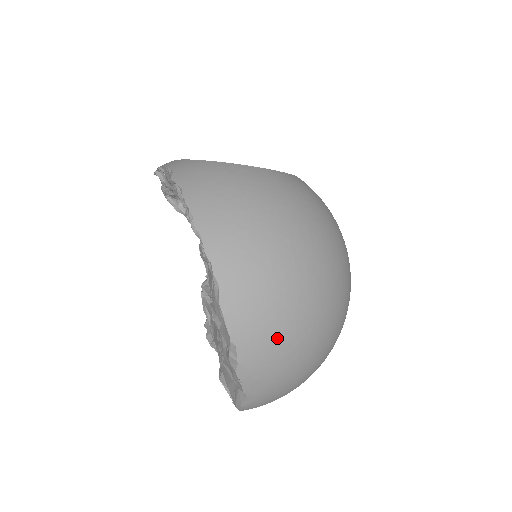
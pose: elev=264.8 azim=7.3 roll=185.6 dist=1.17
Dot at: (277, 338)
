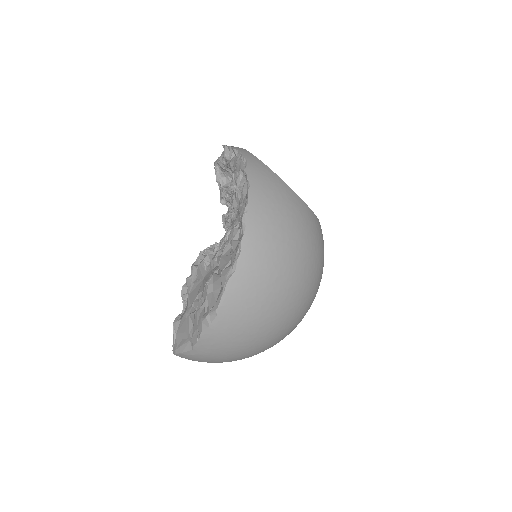
Dot at: (245, 327)
